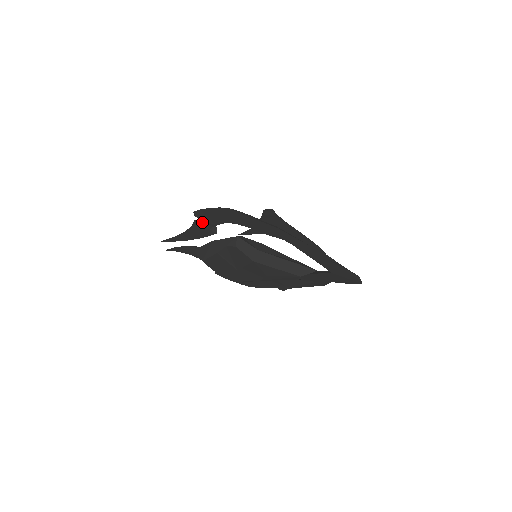
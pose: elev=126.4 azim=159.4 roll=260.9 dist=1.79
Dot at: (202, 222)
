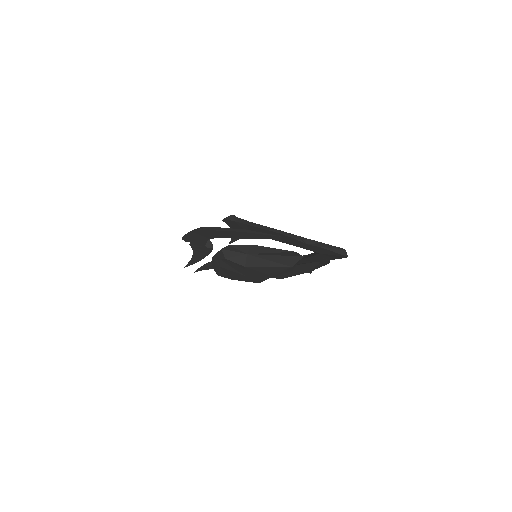
Dot at: (195, 244)
